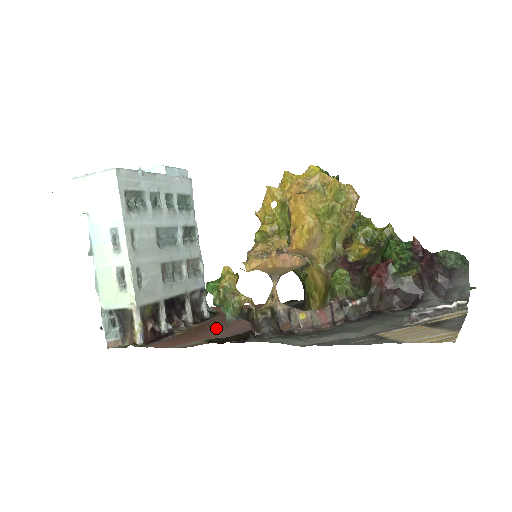
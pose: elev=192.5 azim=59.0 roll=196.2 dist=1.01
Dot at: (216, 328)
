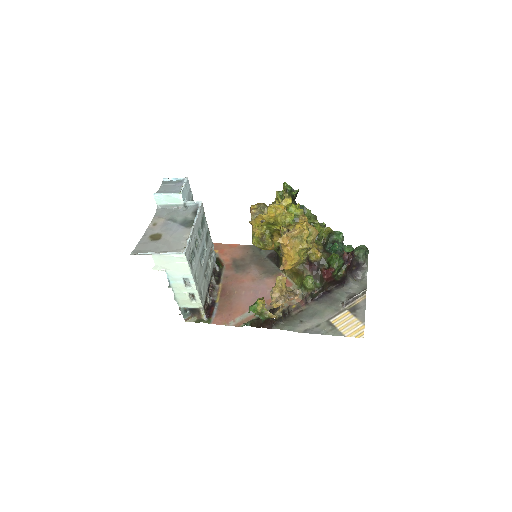
Dot at: (237, 294)
